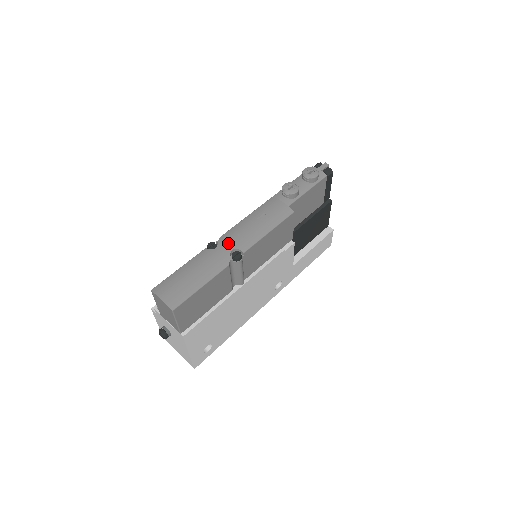
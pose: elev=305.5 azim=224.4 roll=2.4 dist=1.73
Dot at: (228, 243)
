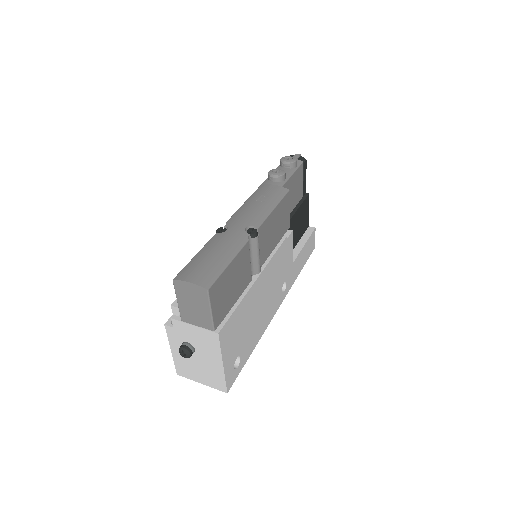
Dot at: (238, 223)
